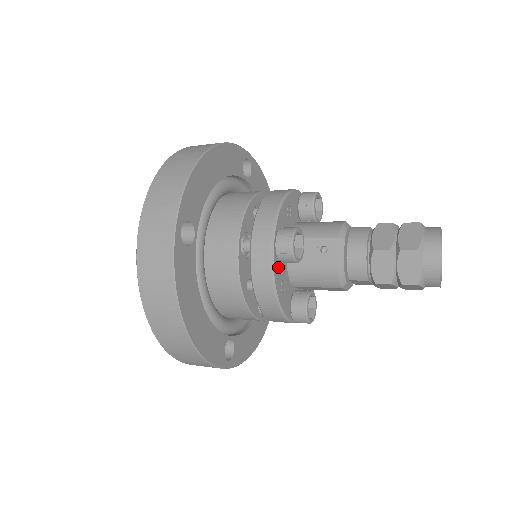
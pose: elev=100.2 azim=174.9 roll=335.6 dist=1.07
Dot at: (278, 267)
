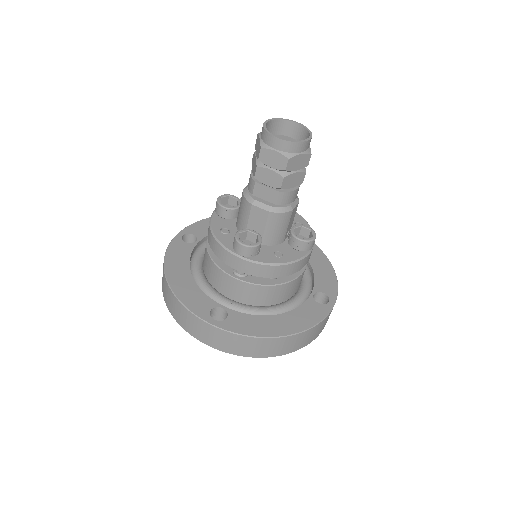
Dot at: (220, 220)
